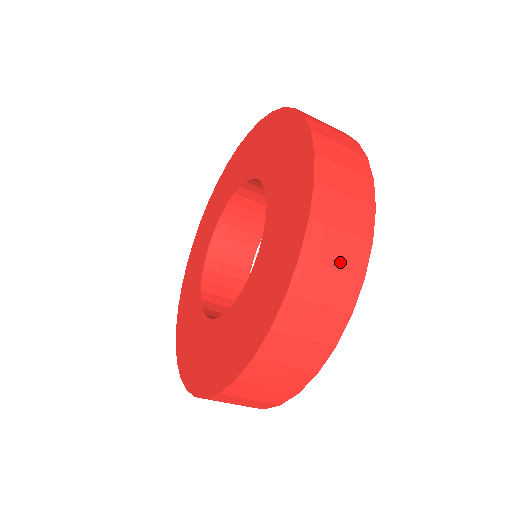
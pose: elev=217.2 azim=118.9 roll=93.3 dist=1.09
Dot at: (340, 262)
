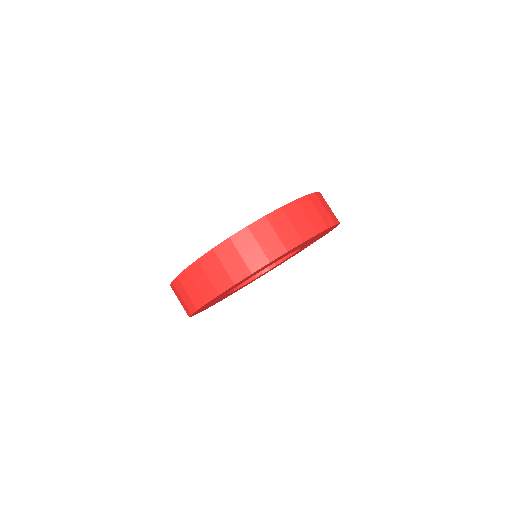
Dot at: occluded
